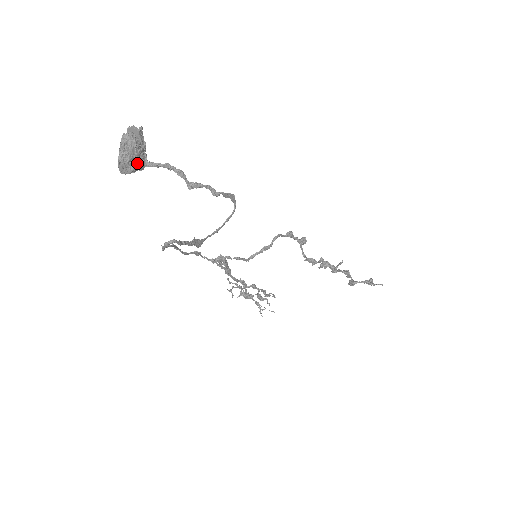
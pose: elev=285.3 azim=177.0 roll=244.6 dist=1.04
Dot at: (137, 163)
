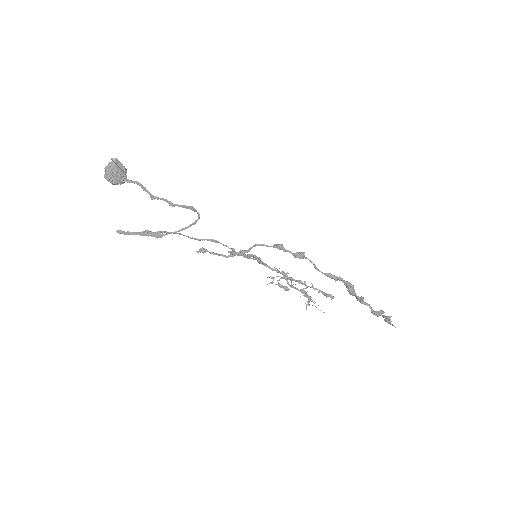
Dot at: (116, 180)
